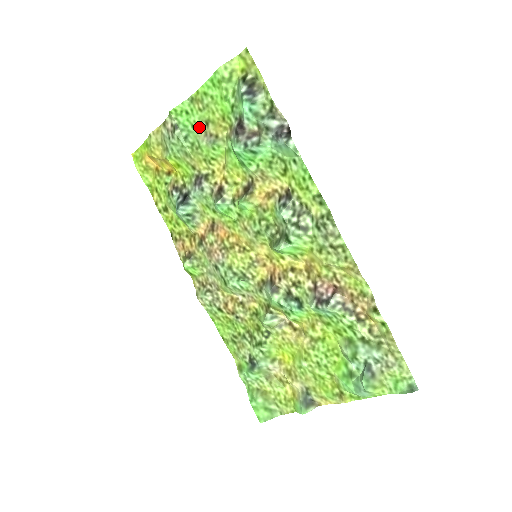
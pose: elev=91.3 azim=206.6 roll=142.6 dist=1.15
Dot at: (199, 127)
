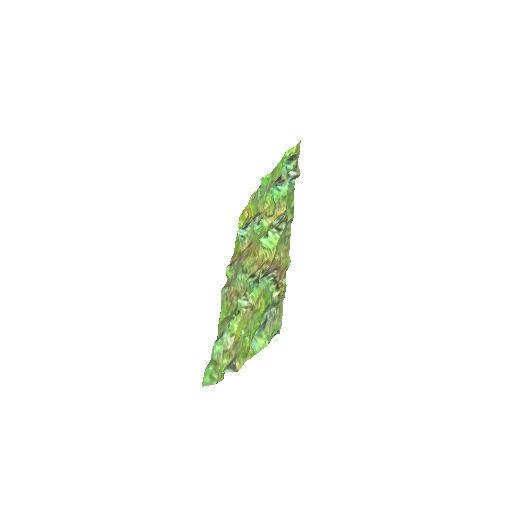
Dot at: (268, 185)
